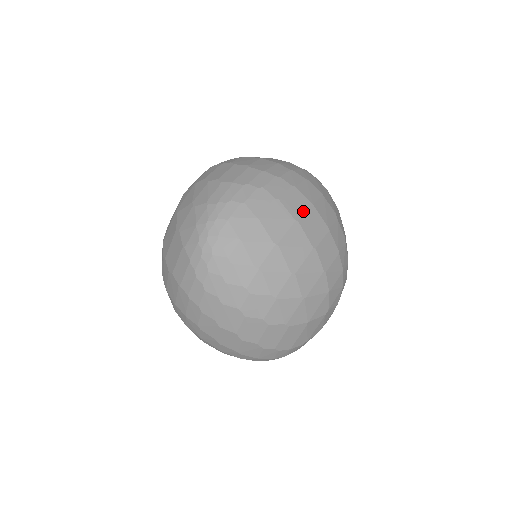
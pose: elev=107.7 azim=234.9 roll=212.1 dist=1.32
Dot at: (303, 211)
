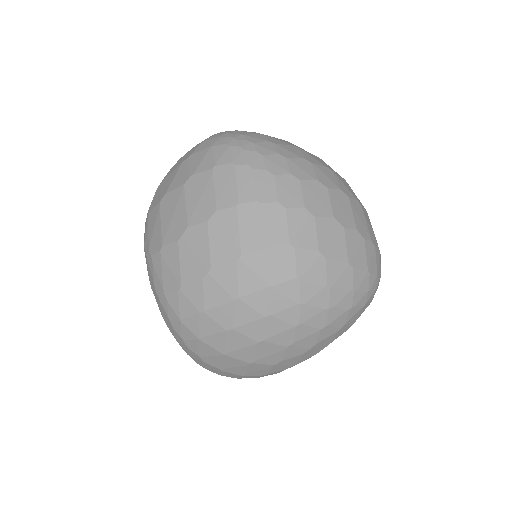
Dot at: occluded
